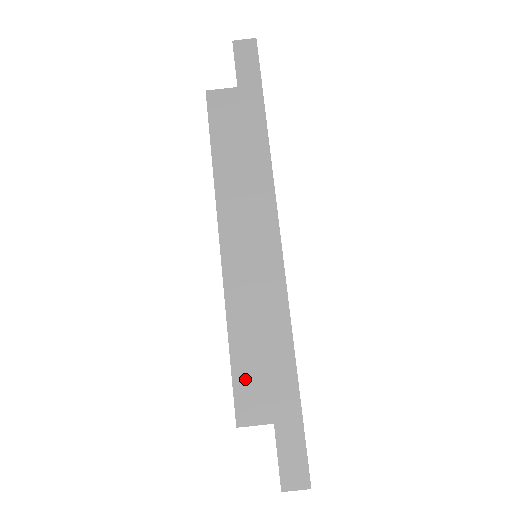
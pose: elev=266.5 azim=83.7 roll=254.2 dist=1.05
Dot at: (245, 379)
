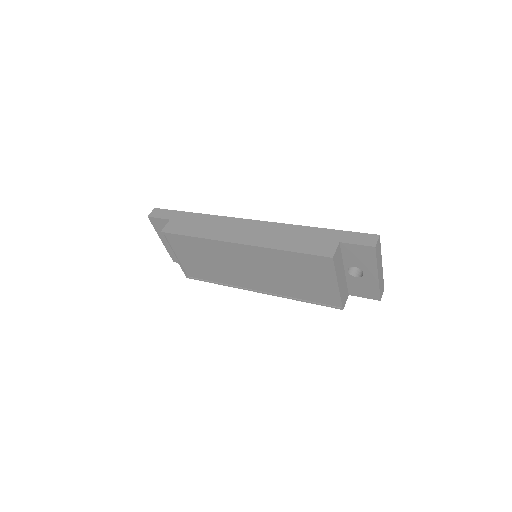
Dot at: (310, 249)
